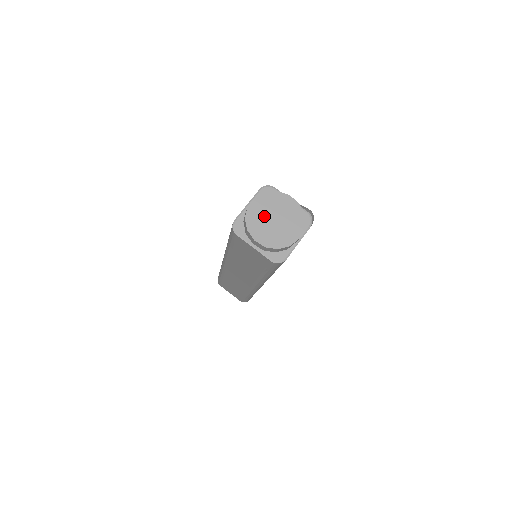
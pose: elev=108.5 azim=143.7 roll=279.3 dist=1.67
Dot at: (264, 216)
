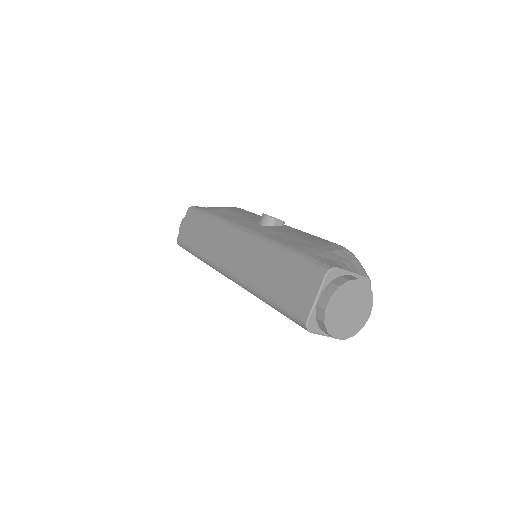
Dot at: (340, 312)
